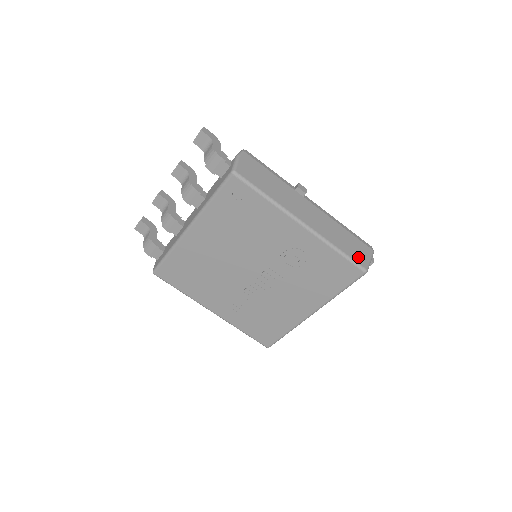
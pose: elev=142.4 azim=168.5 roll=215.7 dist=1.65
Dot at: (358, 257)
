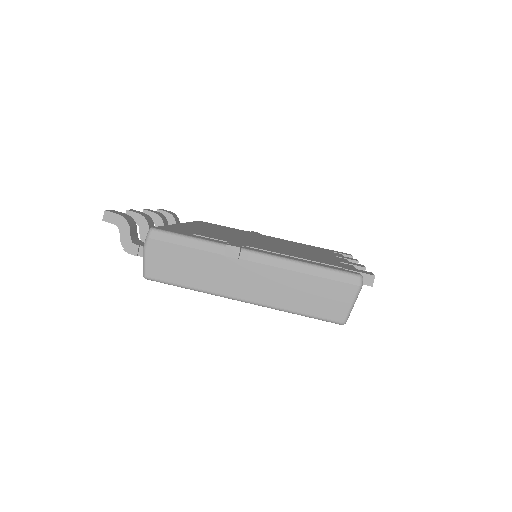
Dot at: (329, 310)
